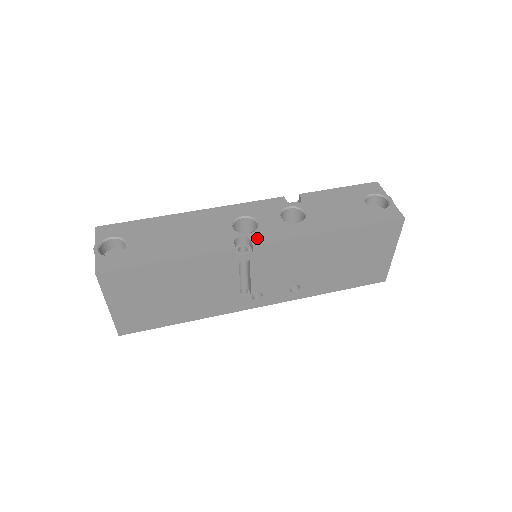
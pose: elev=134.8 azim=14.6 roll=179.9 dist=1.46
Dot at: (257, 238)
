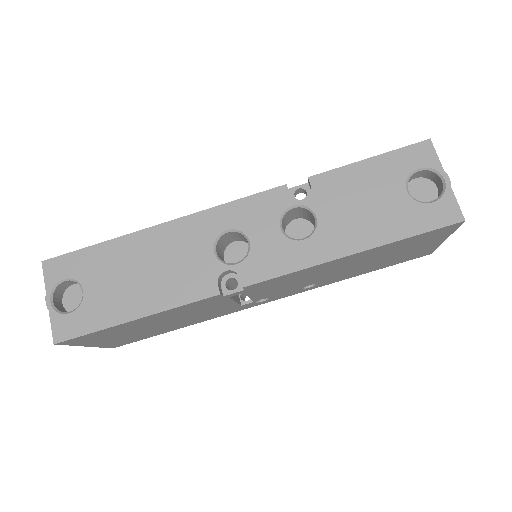
Dot at: (248, 273)
